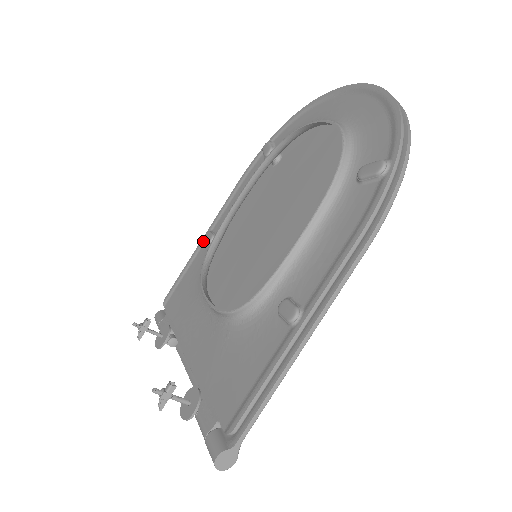
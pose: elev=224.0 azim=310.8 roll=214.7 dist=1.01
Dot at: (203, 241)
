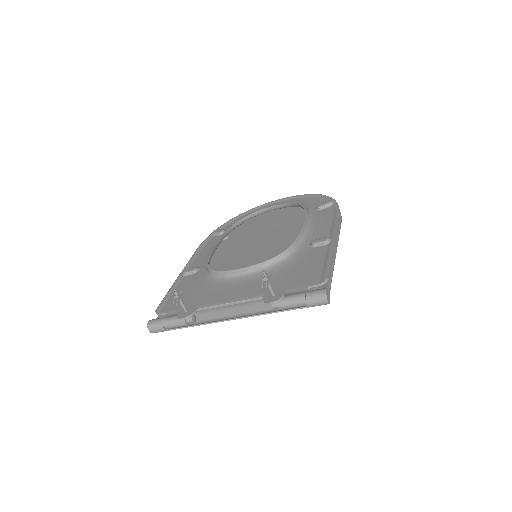
Dot at: (181, 276)
